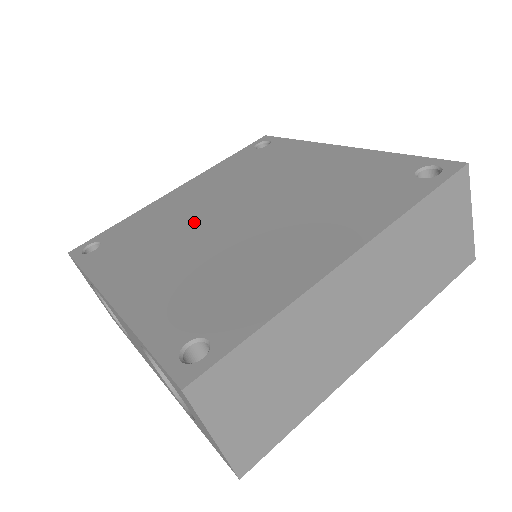
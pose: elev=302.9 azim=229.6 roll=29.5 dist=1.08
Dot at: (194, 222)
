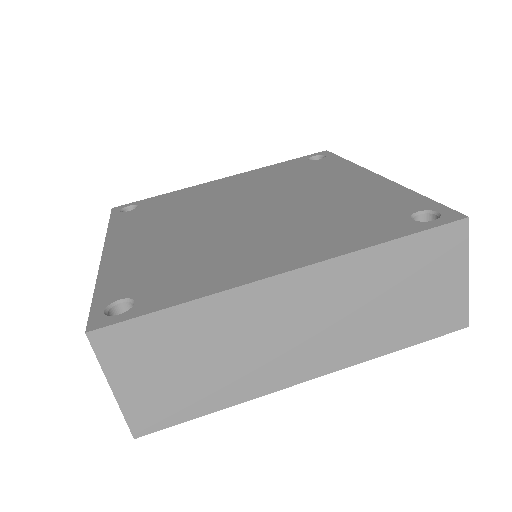
Dot at: (209, 208)
